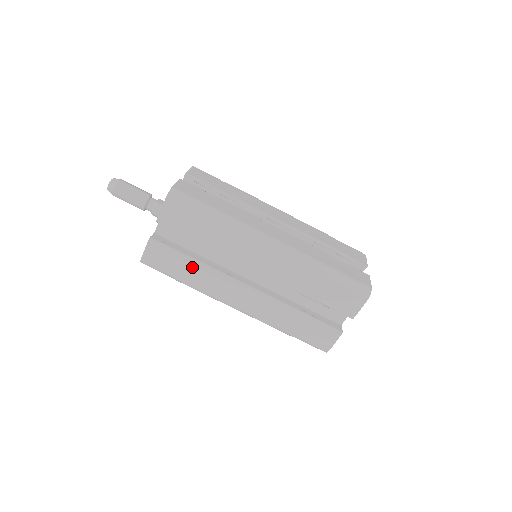
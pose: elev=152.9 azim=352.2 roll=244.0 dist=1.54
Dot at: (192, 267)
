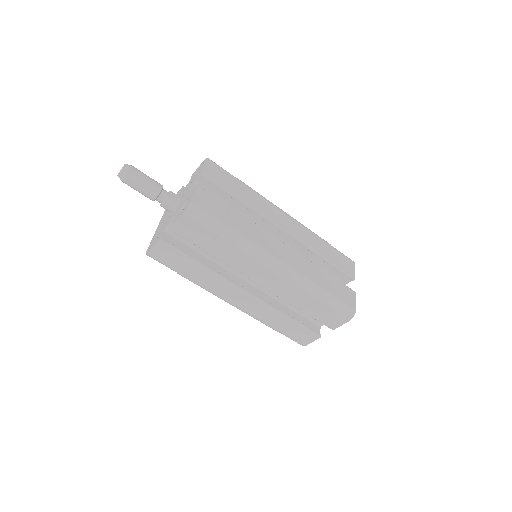
Dot at: (197, 269)
